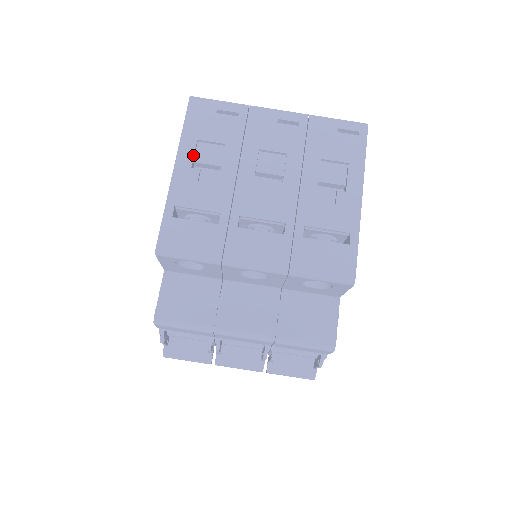
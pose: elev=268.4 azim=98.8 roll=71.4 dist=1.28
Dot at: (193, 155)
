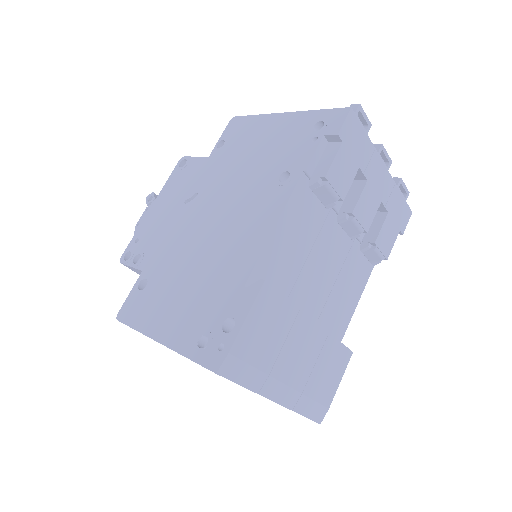
Dot at: occluded
